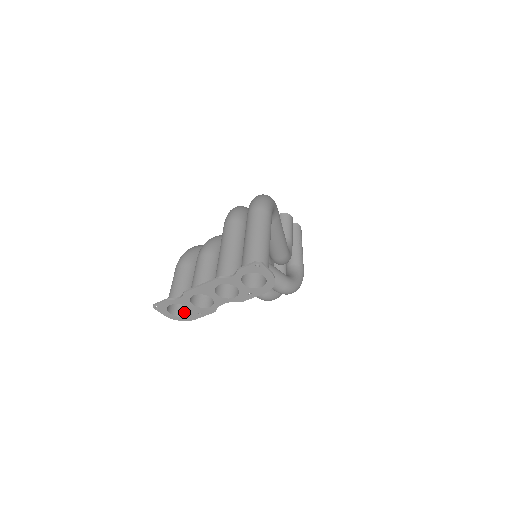
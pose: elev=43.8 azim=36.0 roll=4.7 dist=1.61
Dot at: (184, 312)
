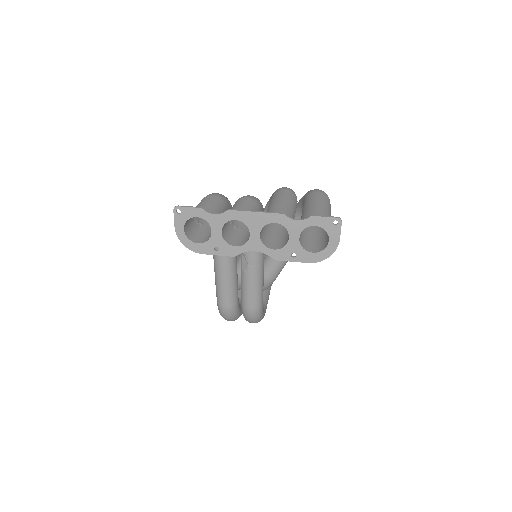
Dot at: (196, 239)
